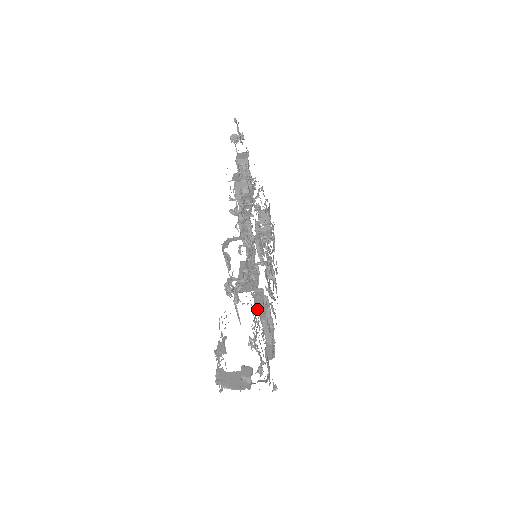
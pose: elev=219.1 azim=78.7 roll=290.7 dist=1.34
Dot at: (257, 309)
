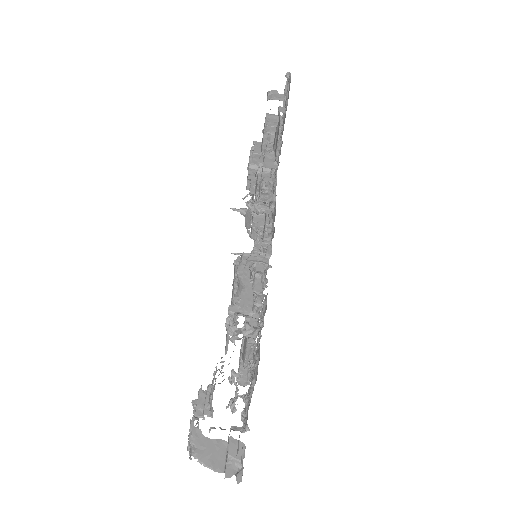
Dot at: occluded
